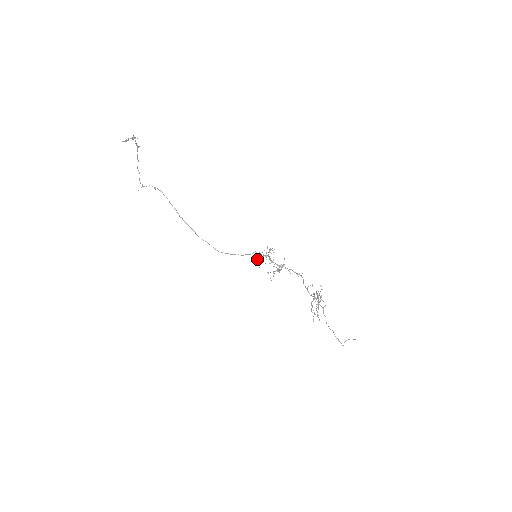
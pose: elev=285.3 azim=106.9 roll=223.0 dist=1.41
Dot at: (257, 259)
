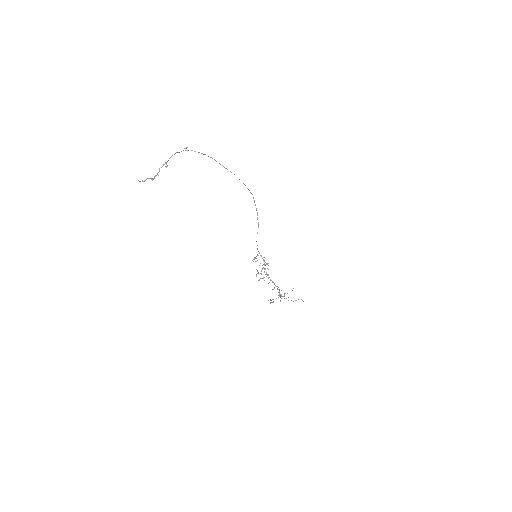
Dot at: (254, 259)
